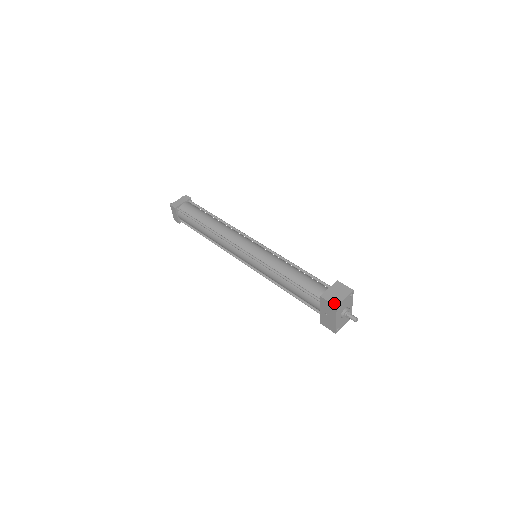
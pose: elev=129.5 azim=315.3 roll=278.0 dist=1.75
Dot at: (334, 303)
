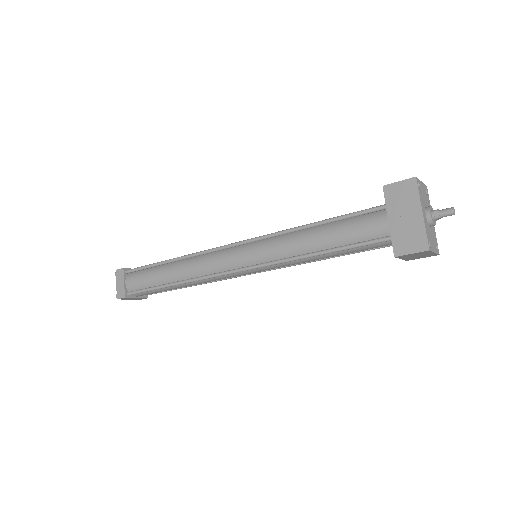
Dot at: (409, 179)
